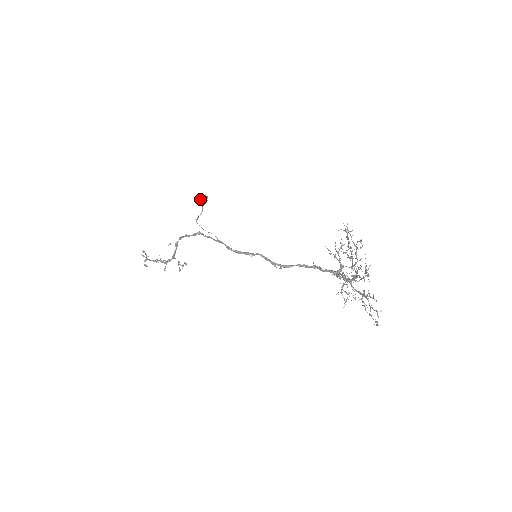
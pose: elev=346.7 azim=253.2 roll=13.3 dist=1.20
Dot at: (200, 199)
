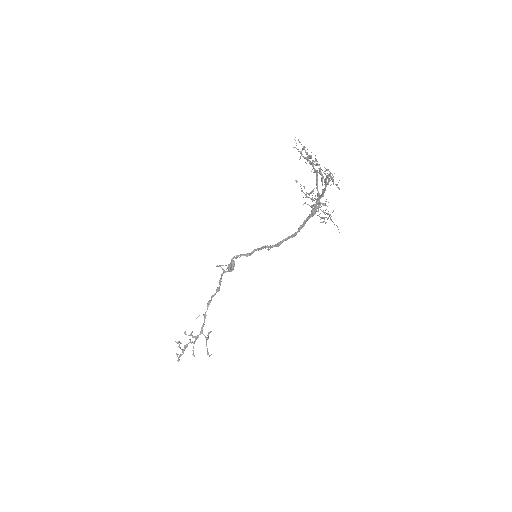
Dot at: (228, 265)
